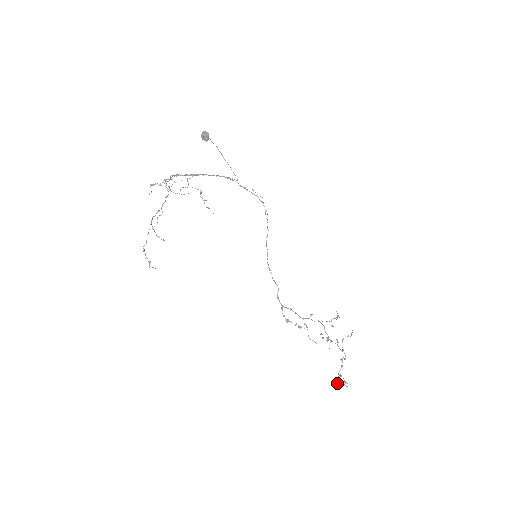
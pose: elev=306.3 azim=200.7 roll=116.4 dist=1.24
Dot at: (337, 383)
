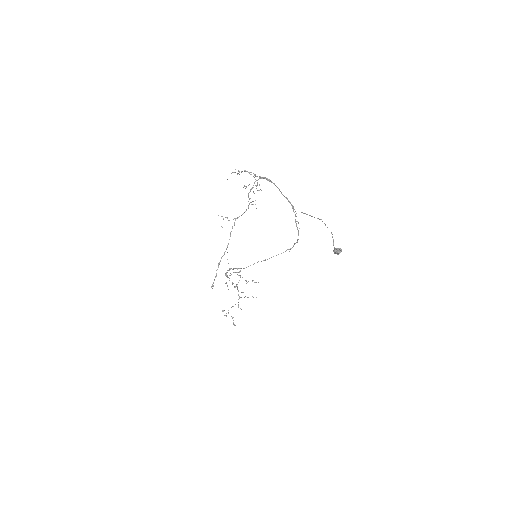
Dot at: occluded
